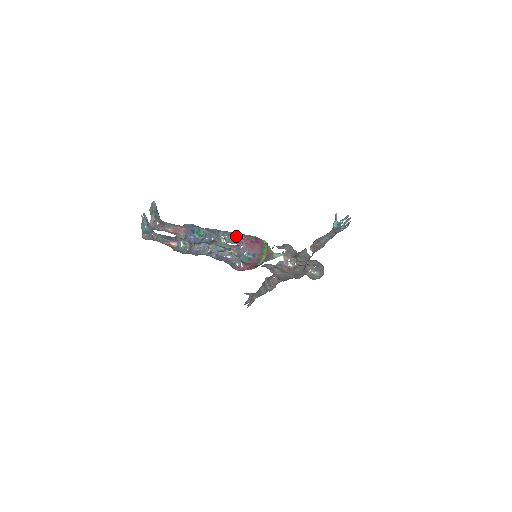
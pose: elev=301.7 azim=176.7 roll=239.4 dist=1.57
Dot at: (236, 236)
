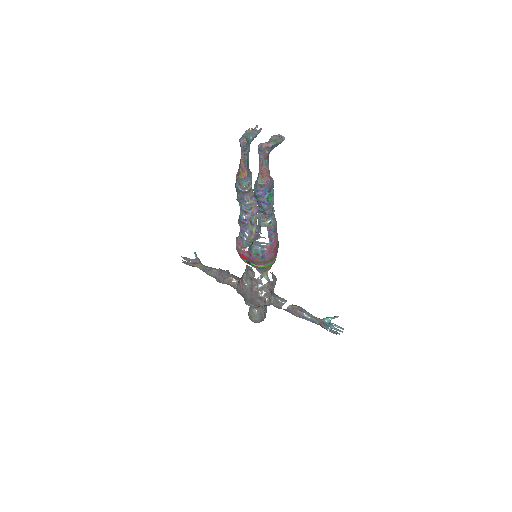
Dot at: (275, 232)
